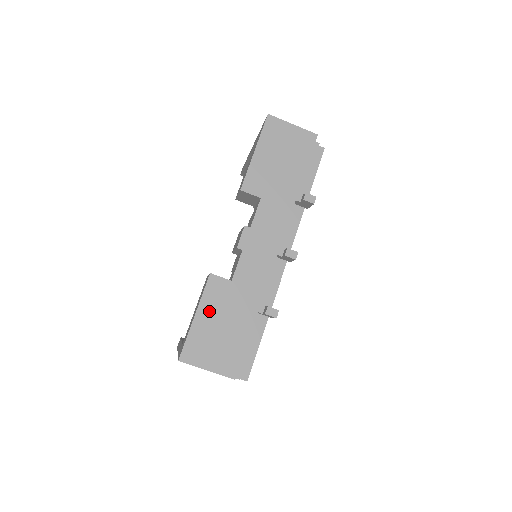
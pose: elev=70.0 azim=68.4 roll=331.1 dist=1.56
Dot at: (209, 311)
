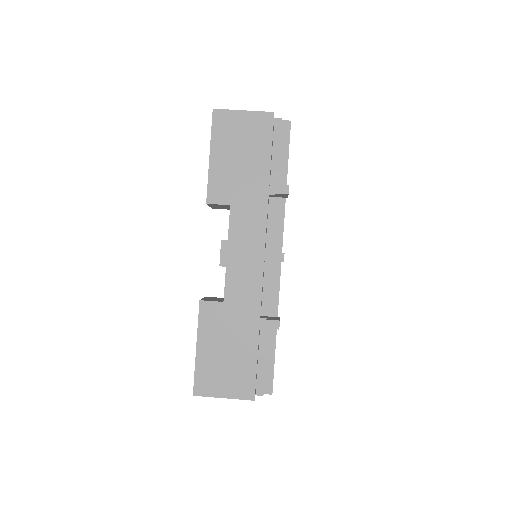
Dot at: (209, 339)
